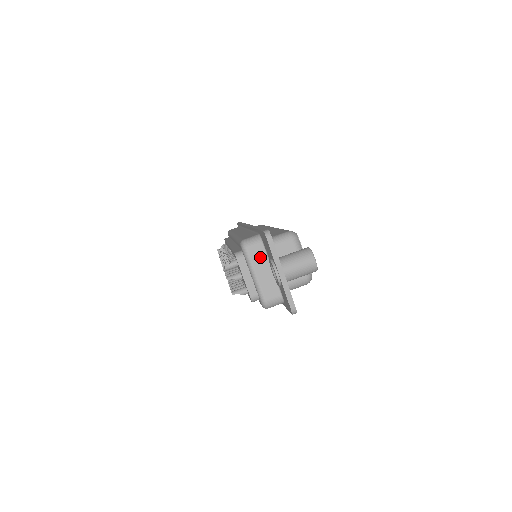
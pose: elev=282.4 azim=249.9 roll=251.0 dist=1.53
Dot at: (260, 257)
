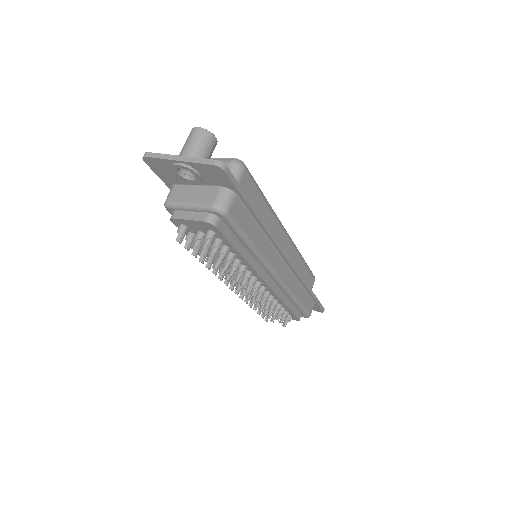
Dot at: (182, 193)
